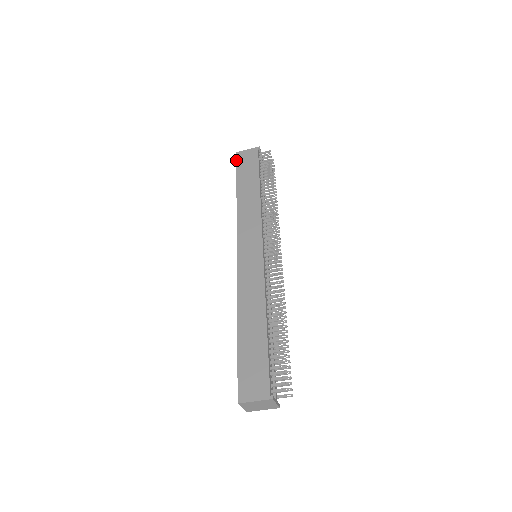
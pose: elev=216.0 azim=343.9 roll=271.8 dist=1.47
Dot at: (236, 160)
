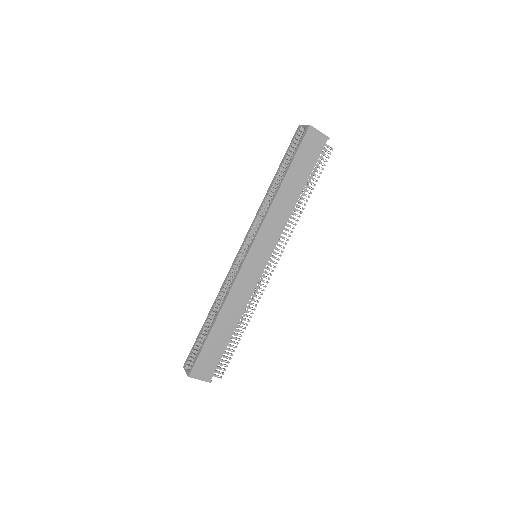
Dot at: (304, 137)
